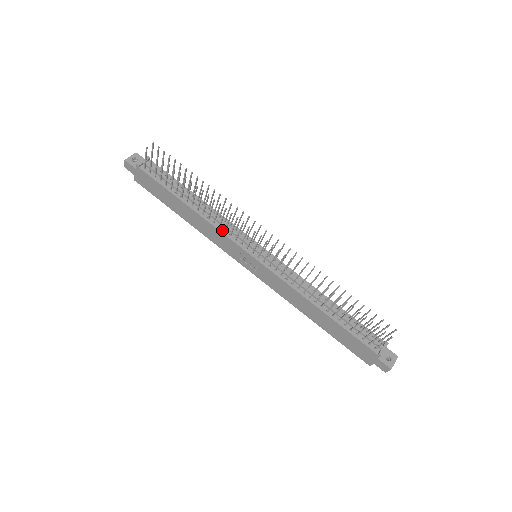
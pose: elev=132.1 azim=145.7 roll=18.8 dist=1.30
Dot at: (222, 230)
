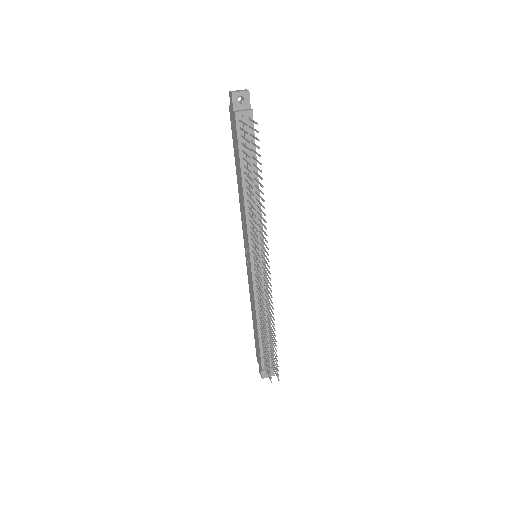
Dot at: (249, 224)
